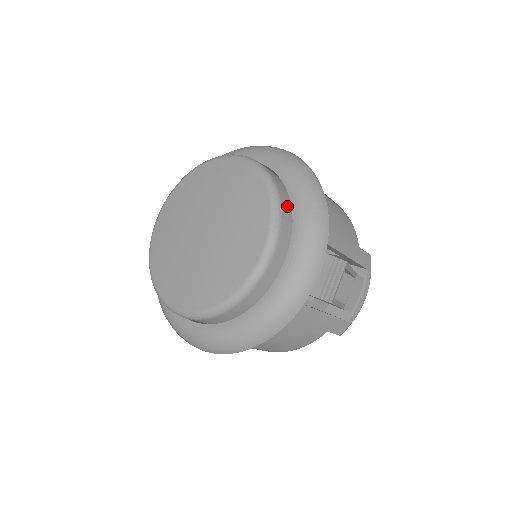
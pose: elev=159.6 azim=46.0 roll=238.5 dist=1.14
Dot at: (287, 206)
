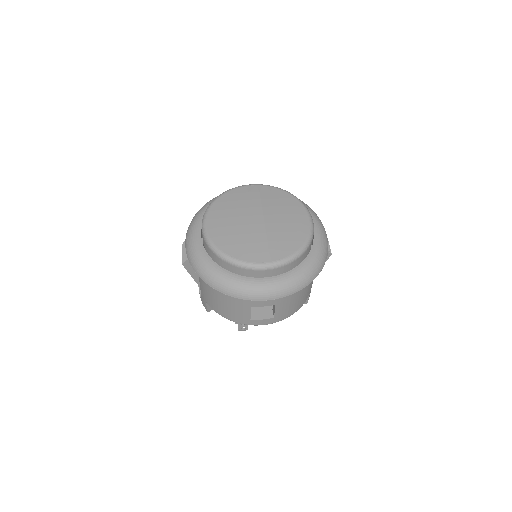
Dot at: occluded
